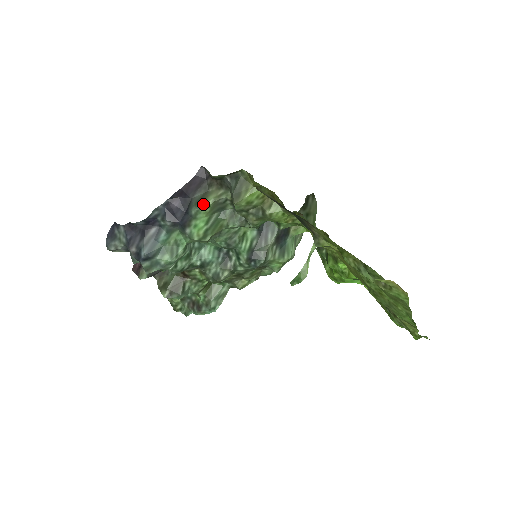
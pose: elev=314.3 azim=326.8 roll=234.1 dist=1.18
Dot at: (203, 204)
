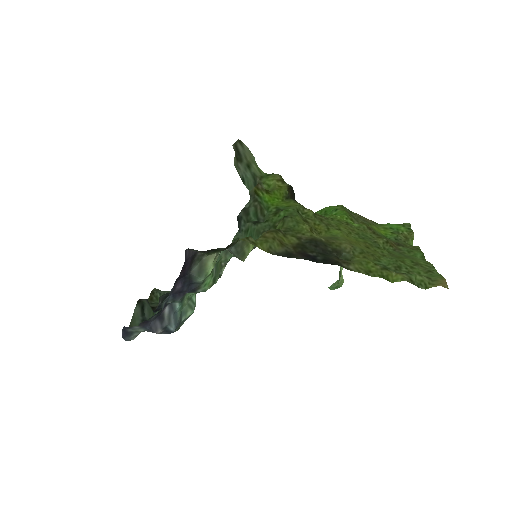
Dot at: (206, 272)
